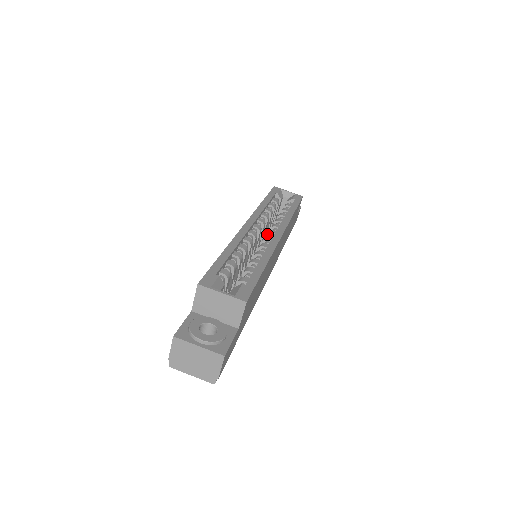
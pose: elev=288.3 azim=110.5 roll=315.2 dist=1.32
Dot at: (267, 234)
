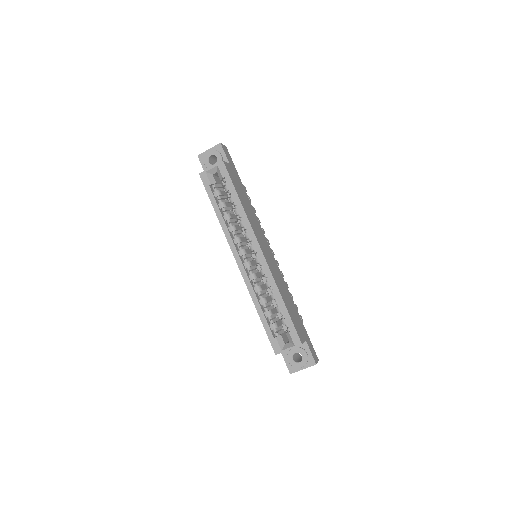
Dot at: occluded
